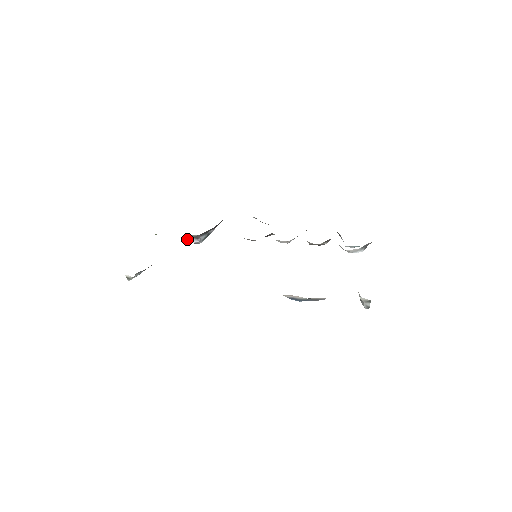
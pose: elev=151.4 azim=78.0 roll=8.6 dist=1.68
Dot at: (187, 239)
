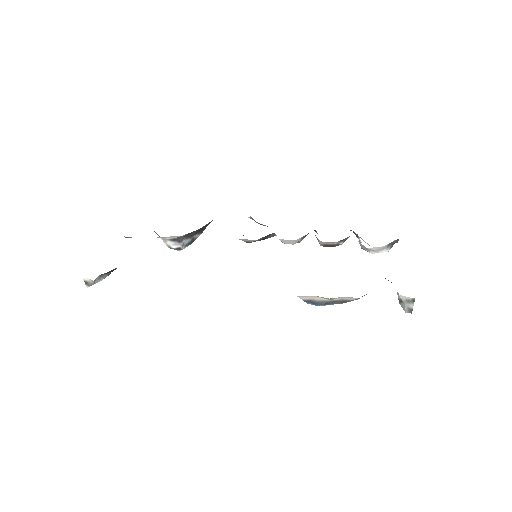
Dot at: (166, 244)
